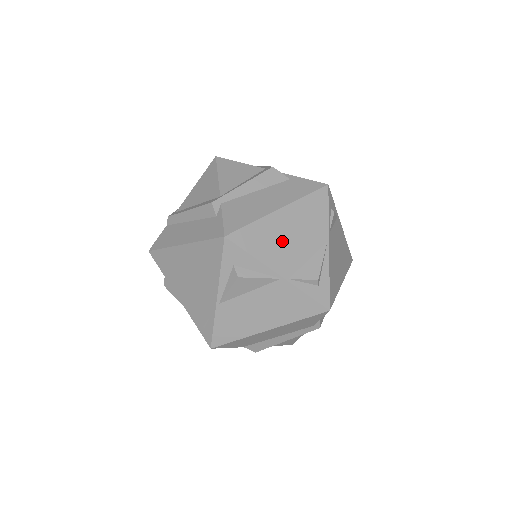
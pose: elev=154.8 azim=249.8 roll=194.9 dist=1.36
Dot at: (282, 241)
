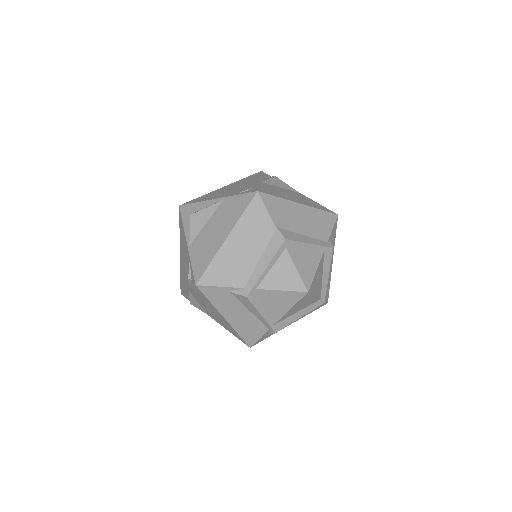
Dot at: occluded
